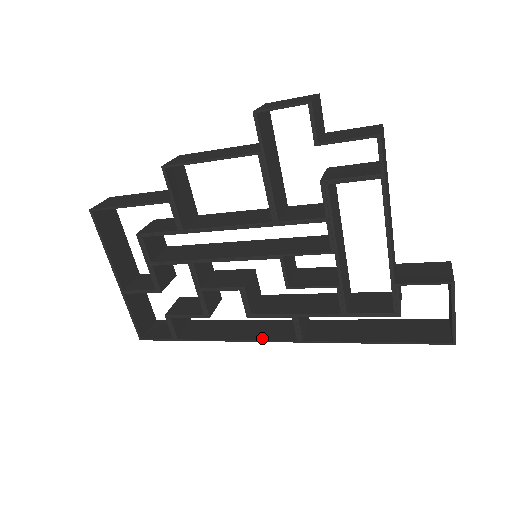
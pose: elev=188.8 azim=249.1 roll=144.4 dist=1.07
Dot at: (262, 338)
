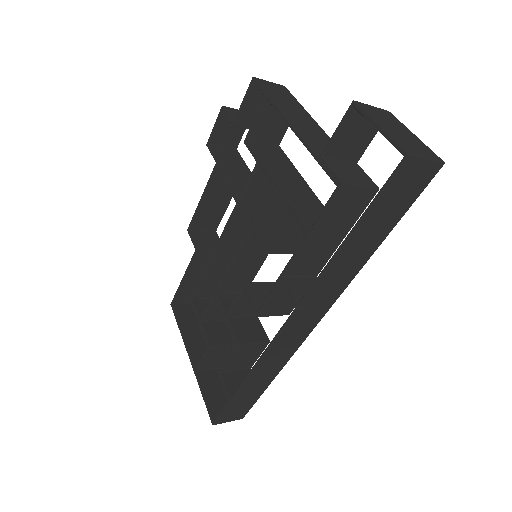
Dot at: (277, 336)
